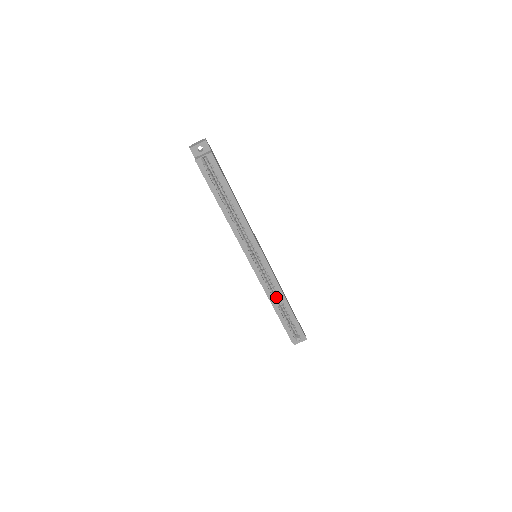
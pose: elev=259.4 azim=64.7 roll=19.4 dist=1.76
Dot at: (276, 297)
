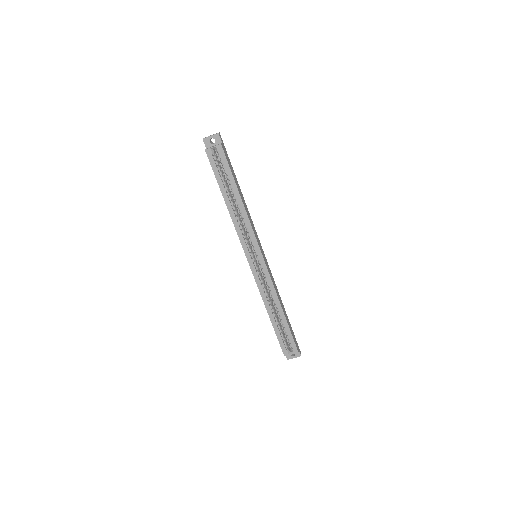
Dot at: (273, 304)
